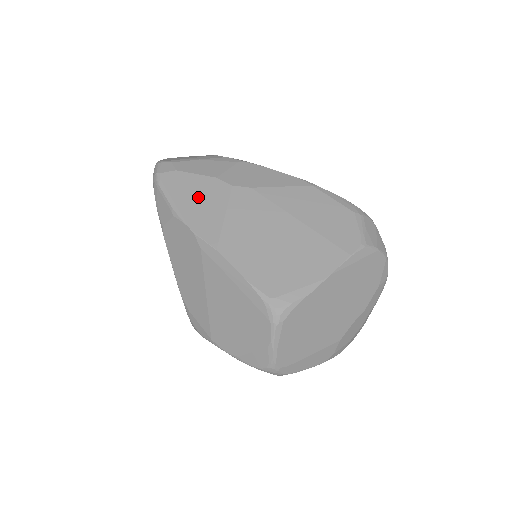
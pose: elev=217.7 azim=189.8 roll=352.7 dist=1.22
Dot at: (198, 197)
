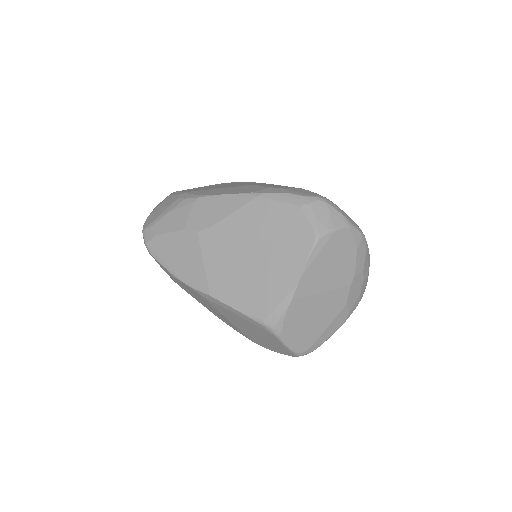
Dot at: (179, 254)
